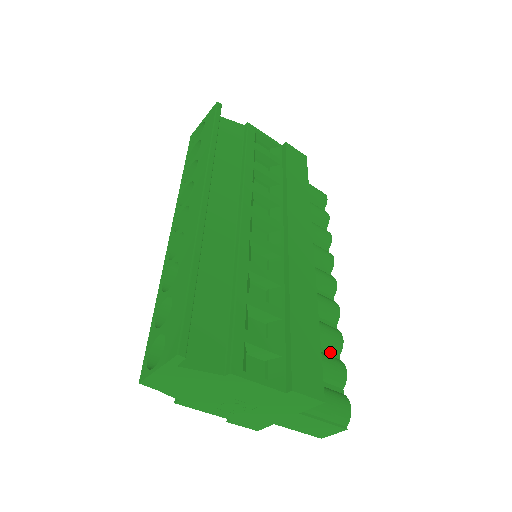
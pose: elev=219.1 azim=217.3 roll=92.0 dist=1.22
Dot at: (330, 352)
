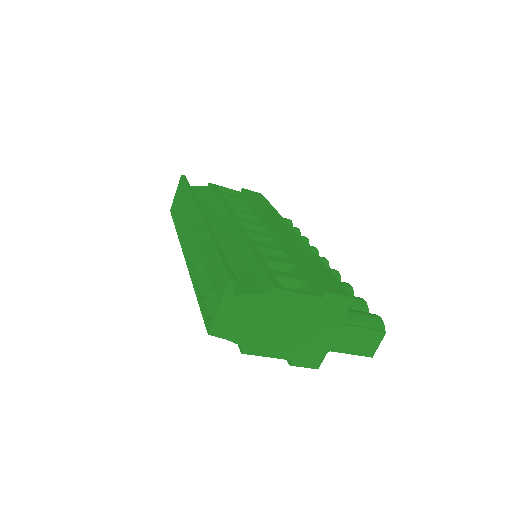
Dot at: occluded
